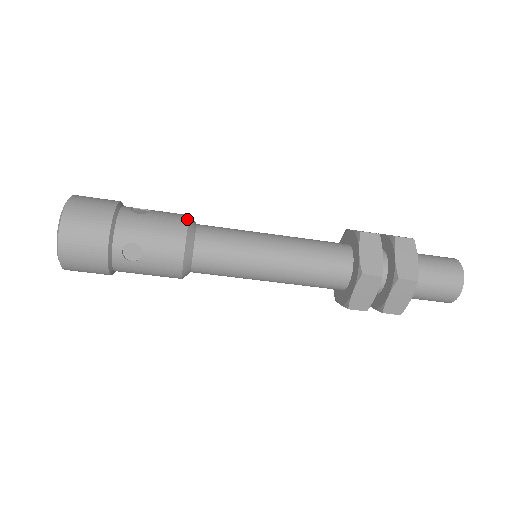
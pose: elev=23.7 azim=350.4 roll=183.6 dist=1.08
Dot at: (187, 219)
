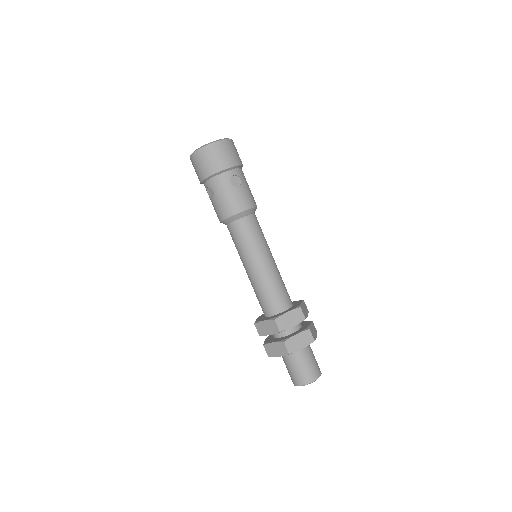
Dot at: occluded
